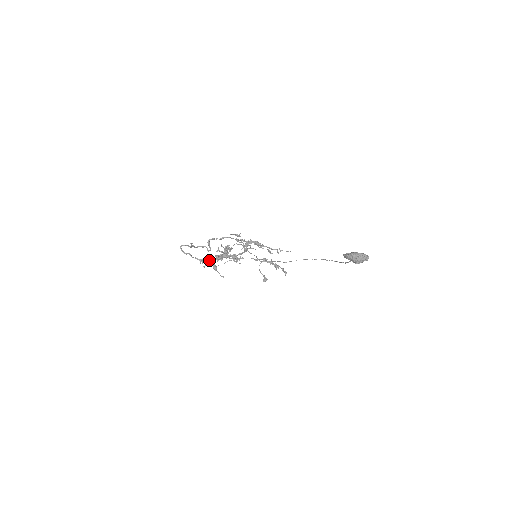
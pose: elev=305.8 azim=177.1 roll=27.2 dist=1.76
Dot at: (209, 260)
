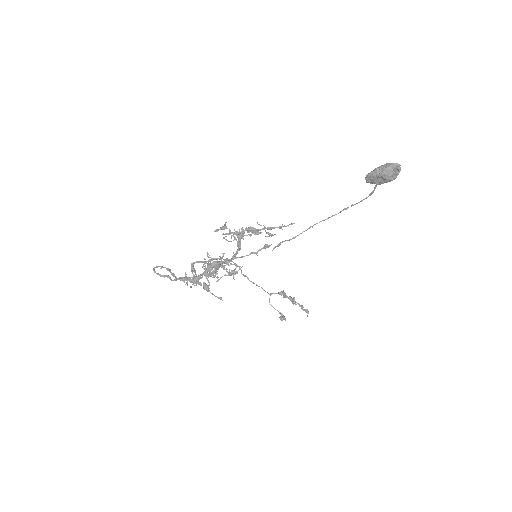
Dot at: (195, 276)
